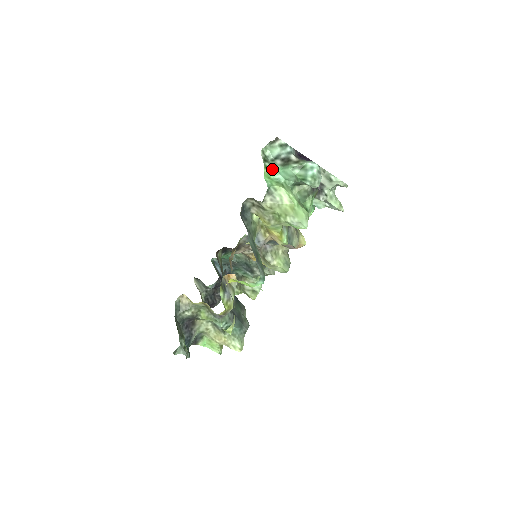
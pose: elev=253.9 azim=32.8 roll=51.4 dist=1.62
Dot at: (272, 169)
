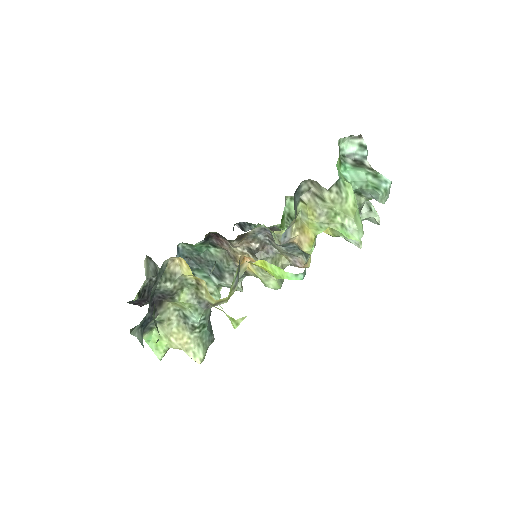
Dot at: (342, 164)
